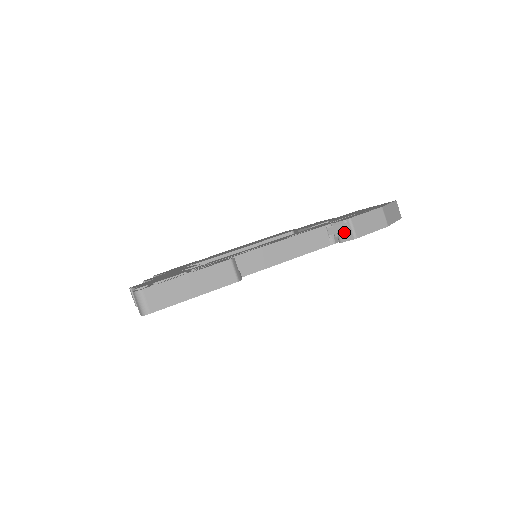
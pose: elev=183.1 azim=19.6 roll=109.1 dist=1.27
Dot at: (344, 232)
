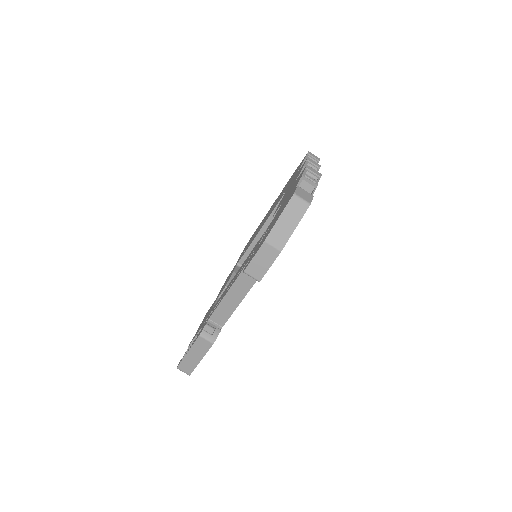
Dot at: occluded
